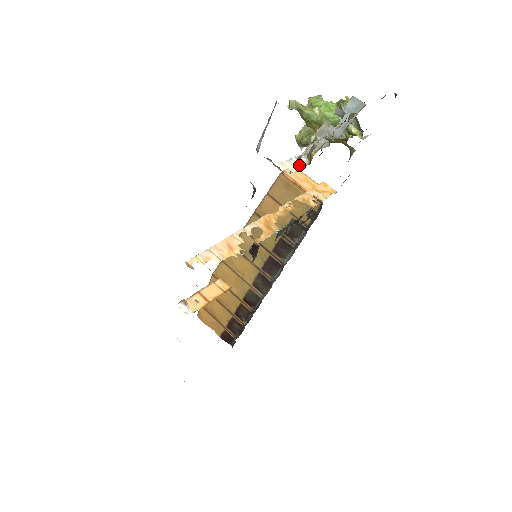
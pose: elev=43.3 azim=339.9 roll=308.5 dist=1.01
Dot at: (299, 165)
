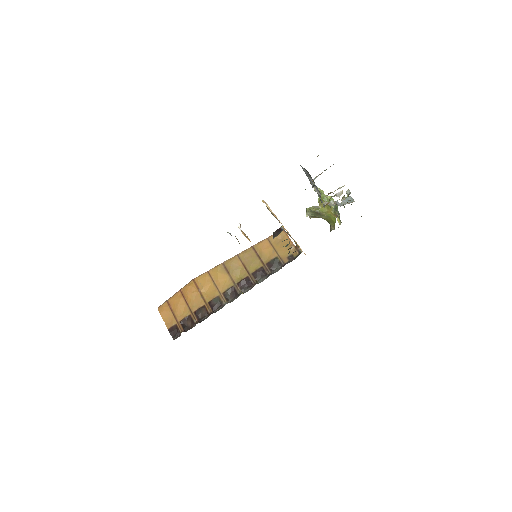
Dot at: occluded
